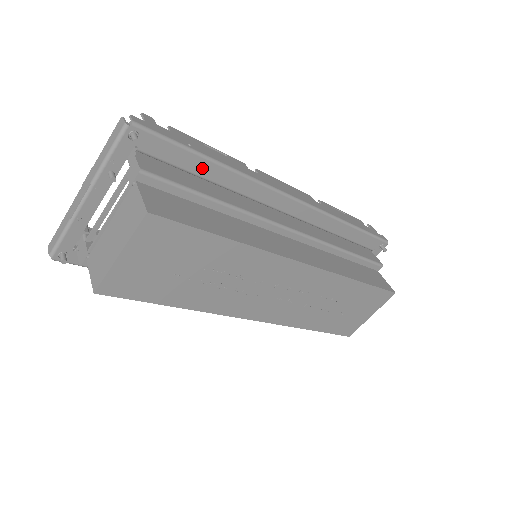
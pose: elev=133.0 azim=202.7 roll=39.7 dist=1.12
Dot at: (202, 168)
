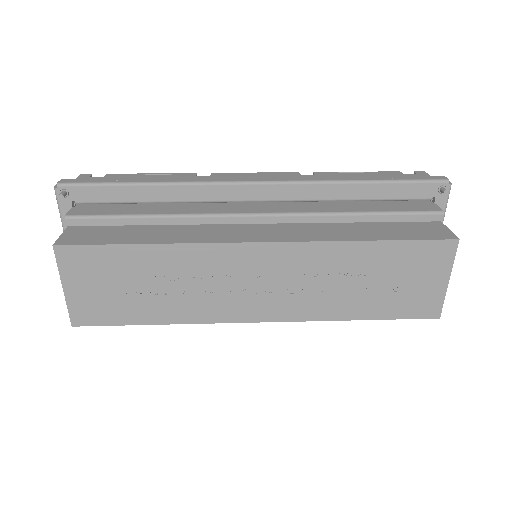
Dot at: (137, 194)
